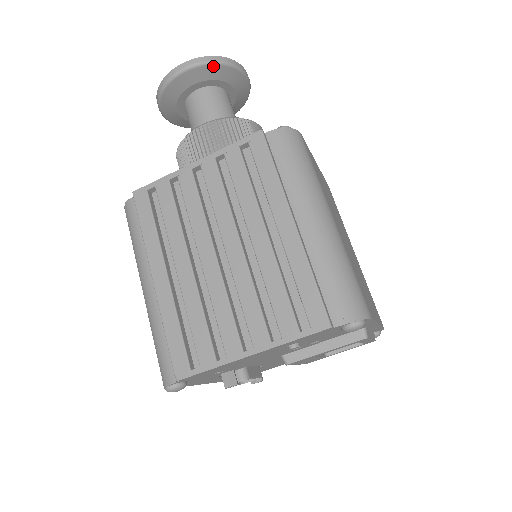
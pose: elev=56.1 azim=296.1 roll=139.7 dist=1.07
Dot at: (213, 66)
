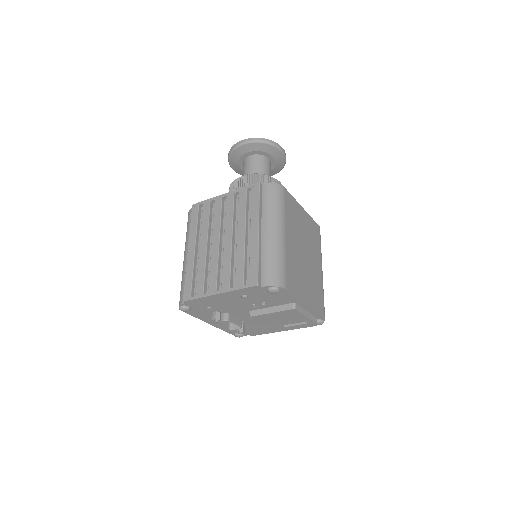
Dot at: (260, 144)
